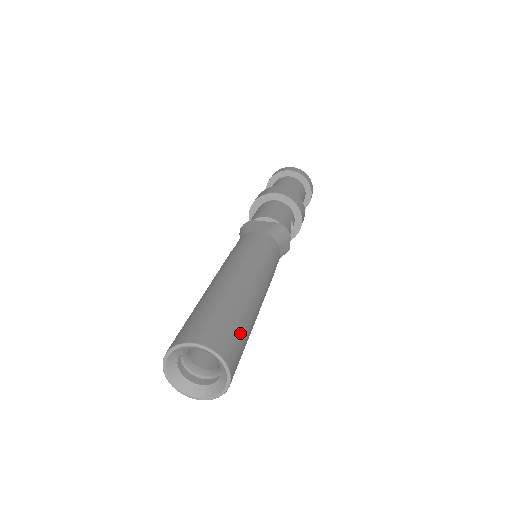
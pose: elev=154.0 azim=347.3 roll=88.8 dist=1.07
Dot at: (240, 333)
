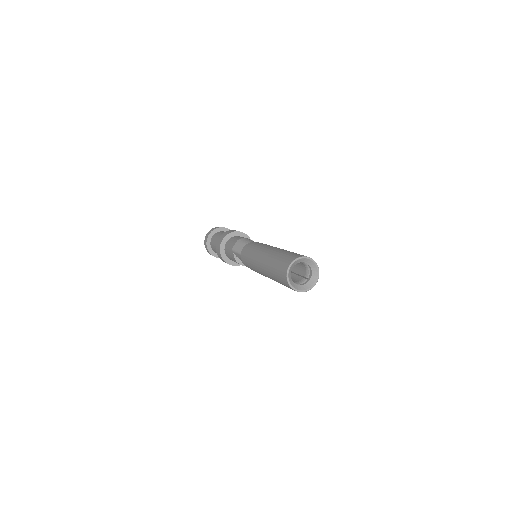
Dot at: occluded
